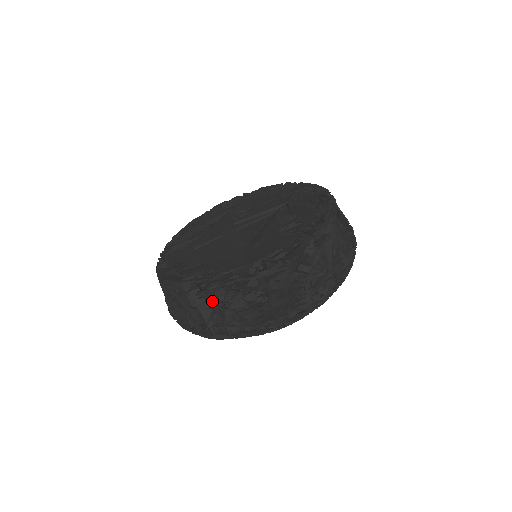
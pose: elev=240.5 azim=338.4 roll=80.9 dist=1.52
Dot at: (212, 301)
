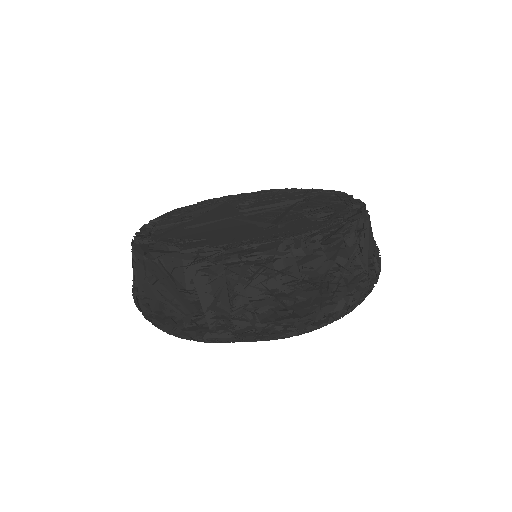
Dot at: (220, 281)
